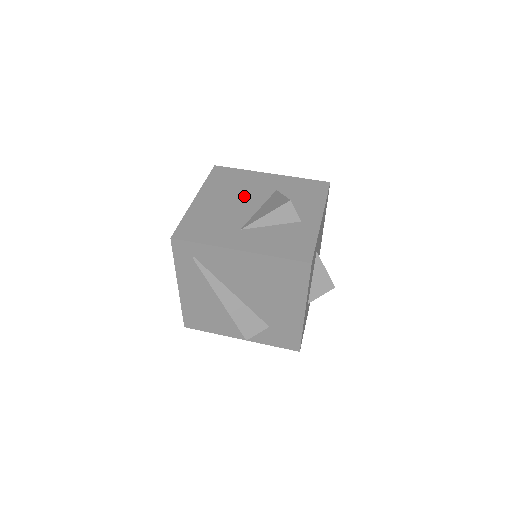
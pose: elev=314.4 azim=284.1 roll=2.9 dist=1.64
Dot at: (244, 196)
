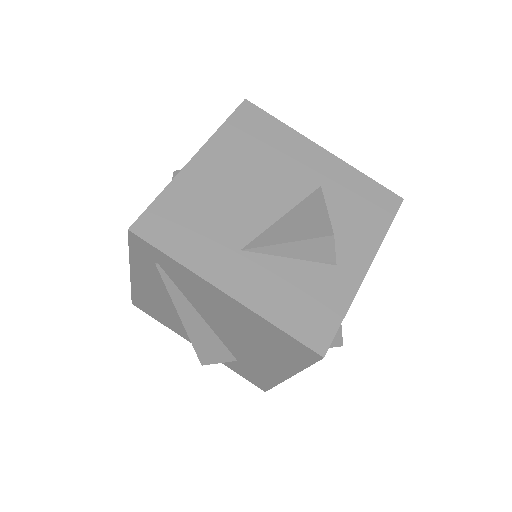
Dot at: (269, 181)
